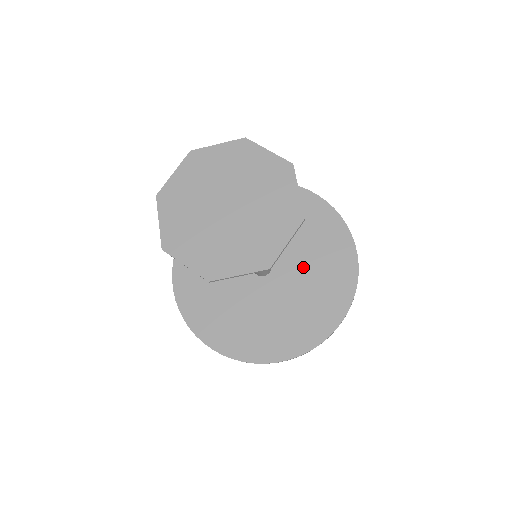
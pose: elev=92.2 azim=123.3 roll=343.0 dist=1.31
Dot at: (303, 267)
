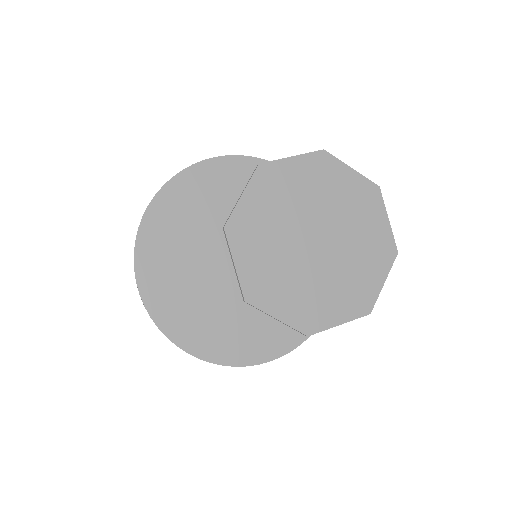
Dot at: occluded
